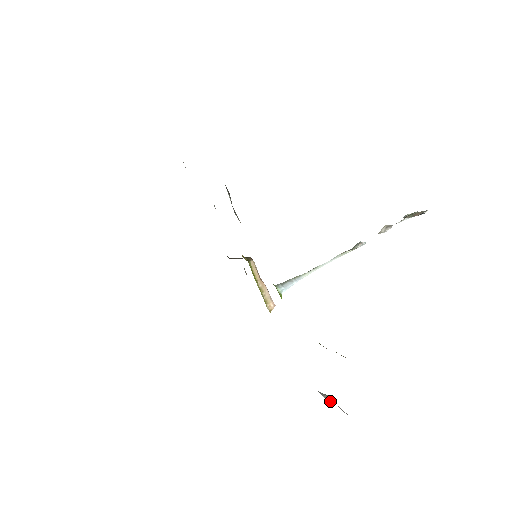
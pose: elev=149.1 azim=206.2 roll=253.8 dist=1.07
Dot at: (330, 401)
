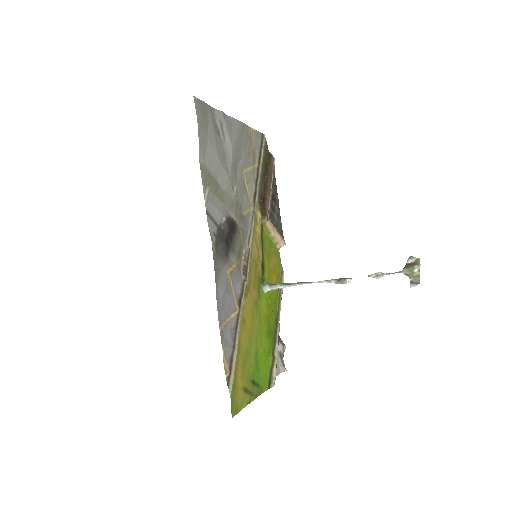
Dot at: (283, 352)
